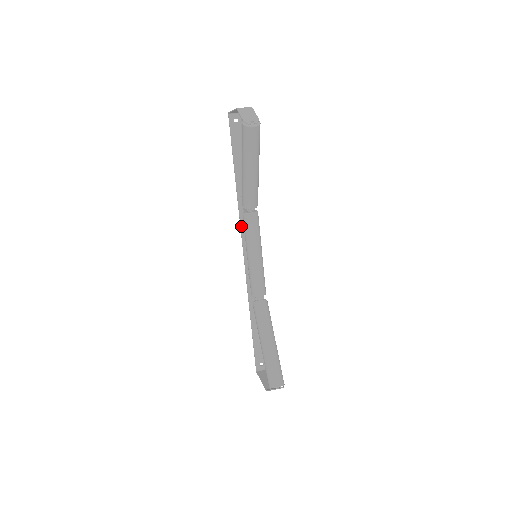
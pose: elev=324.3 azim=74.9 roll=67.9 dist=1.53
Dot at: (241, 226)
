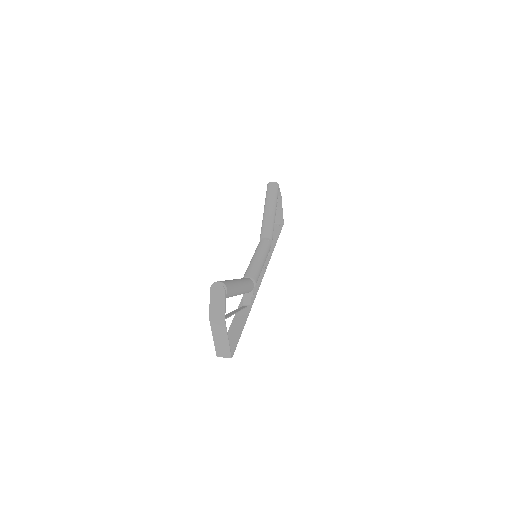
Dot at: occluded
